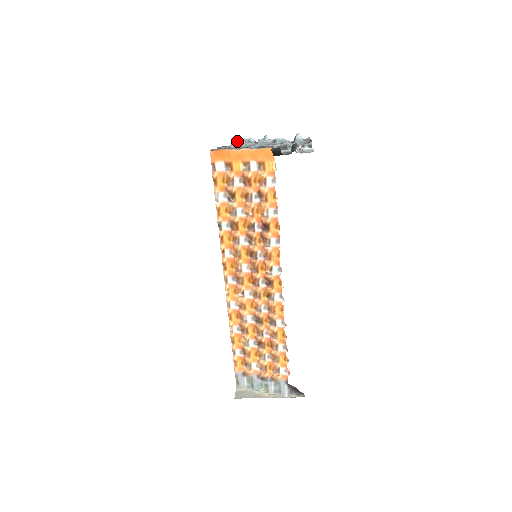
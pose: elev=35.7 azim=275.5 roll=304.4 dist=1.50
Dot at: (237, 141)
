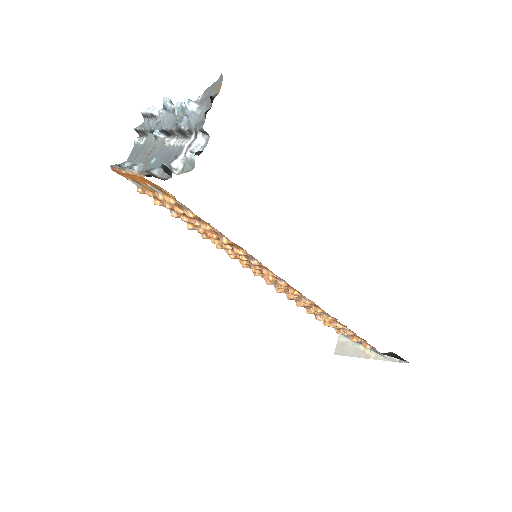
Dot at: (144, 116)
